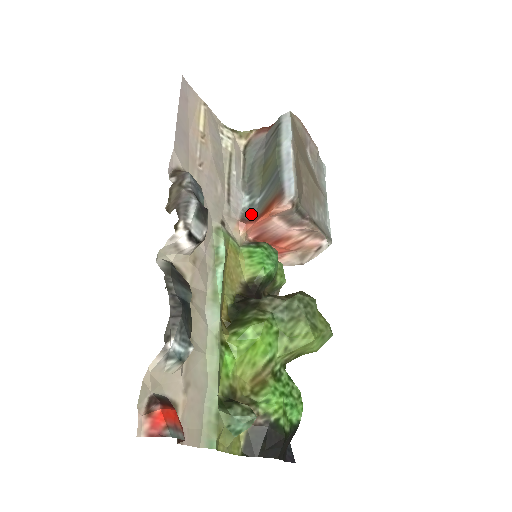
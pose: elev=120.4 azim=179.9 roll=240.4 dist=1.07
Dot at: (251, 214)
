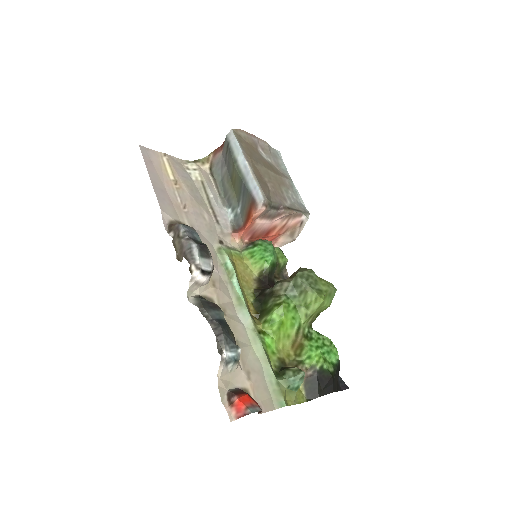
Dot at: (238, 223)
